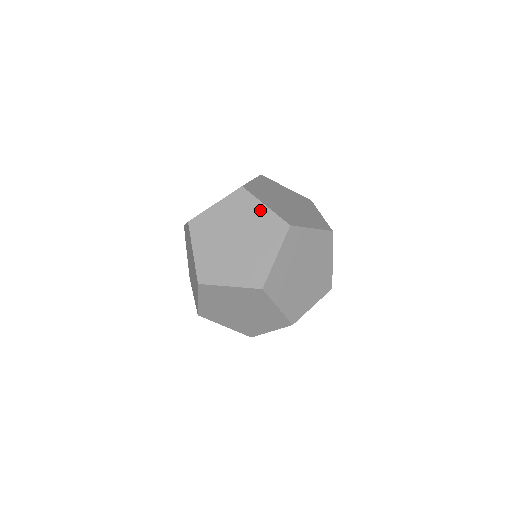
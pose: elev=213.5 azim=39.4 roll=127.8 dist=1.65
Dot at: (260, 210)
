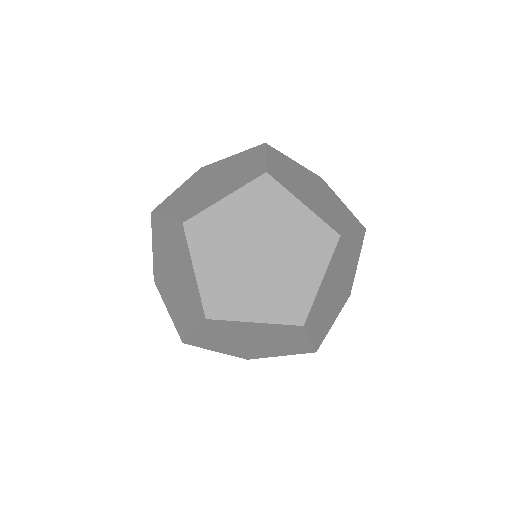
Dot at: (166, 226)
